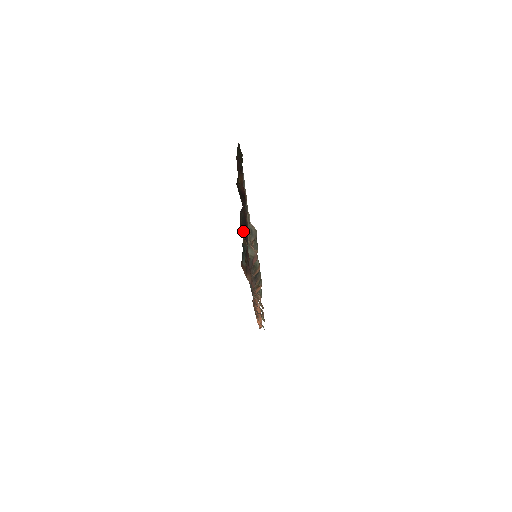
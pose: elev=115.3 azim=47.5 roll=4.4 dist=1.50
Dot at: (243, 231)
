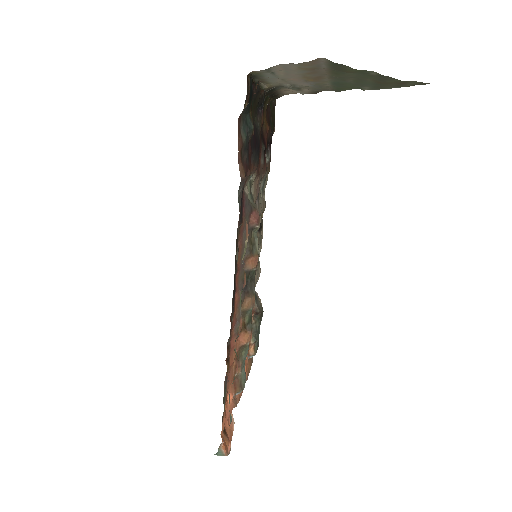
Dot at: occluded
